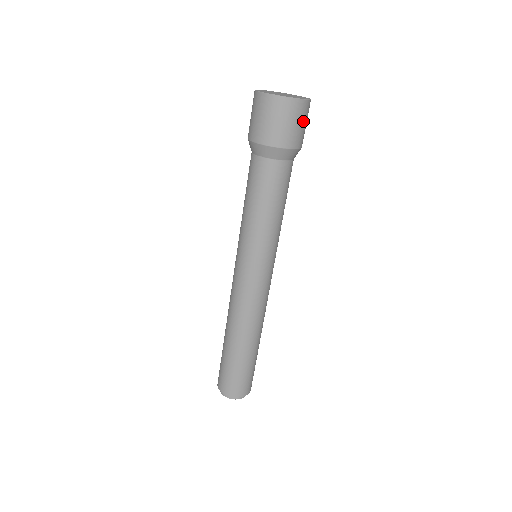
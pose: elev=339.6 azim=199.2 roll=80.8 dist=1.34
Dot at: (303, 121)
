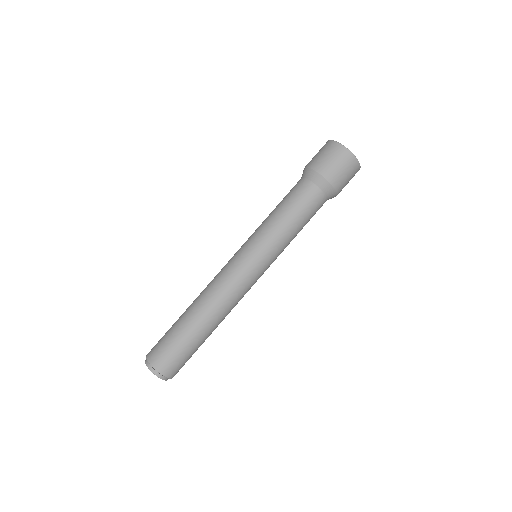
Dot at: occluded
